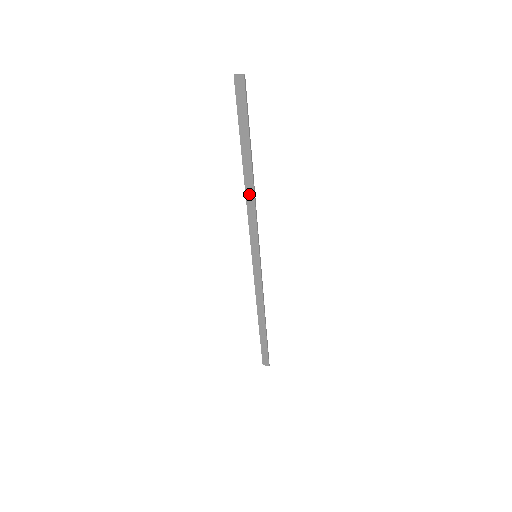
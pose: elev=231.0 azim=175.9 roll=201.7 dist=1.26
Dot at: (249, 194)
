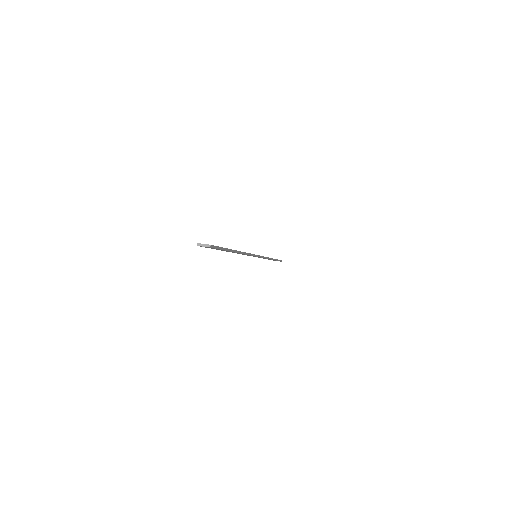
Dot at: occluded
